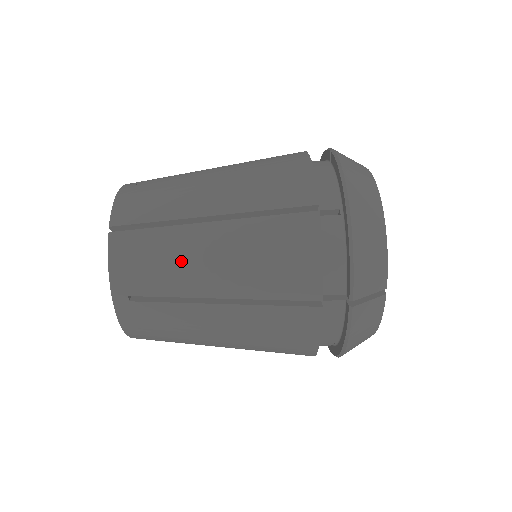
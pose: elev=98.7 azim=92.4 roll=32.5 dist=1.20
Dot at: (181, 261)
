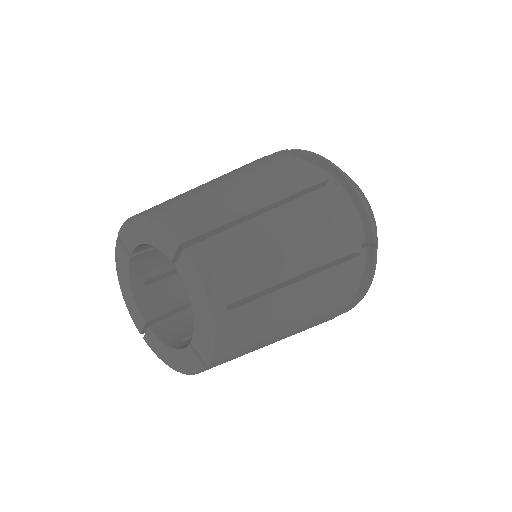
Dot at: occluded
